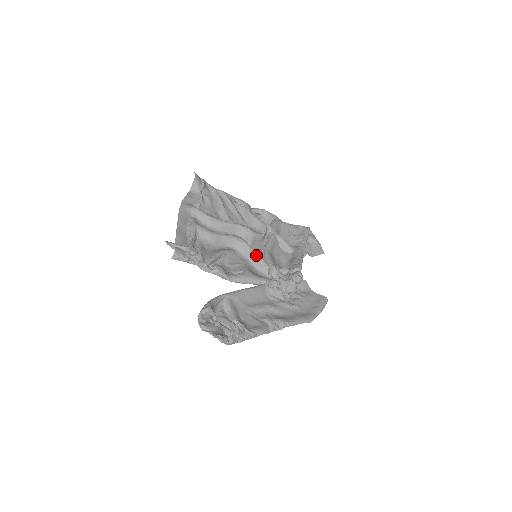
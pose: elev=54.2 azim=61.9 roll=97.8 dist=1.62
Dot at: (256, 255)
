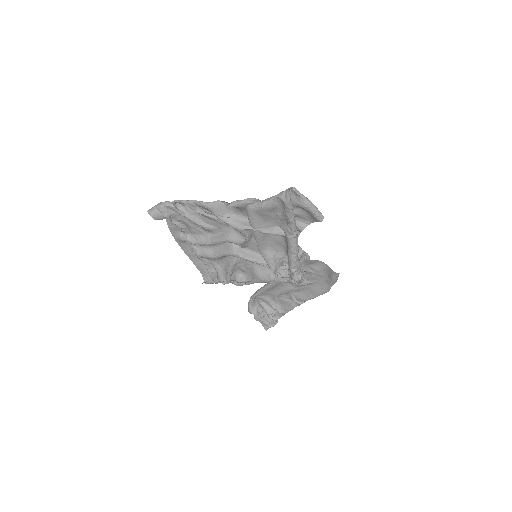
Dot at: occluded
